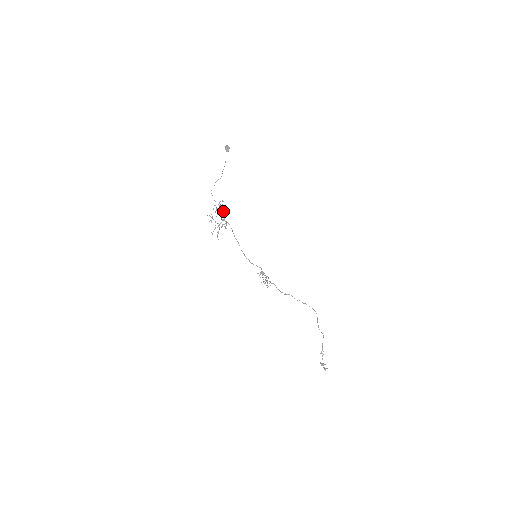
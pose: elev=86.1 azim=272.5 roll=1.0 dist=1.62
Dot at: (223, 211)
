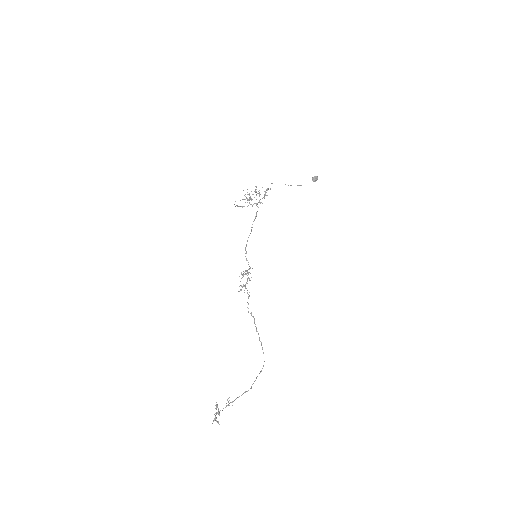
Dot at: (263, 197)
